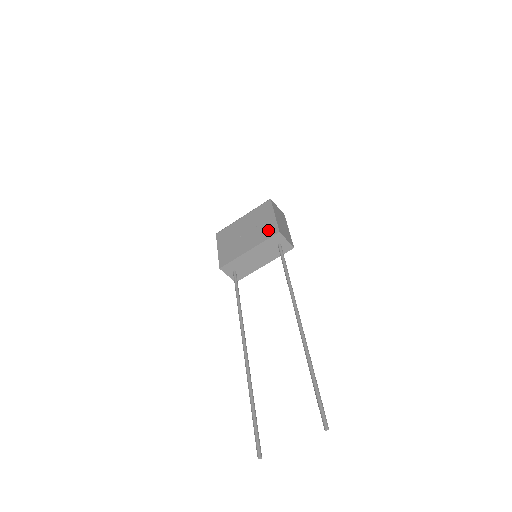
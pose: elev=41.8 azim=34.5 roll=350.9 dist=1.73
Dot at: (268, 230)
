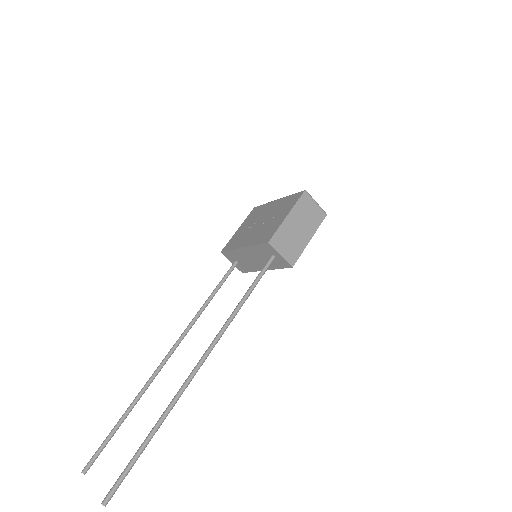
Dot at: (267, 233)
